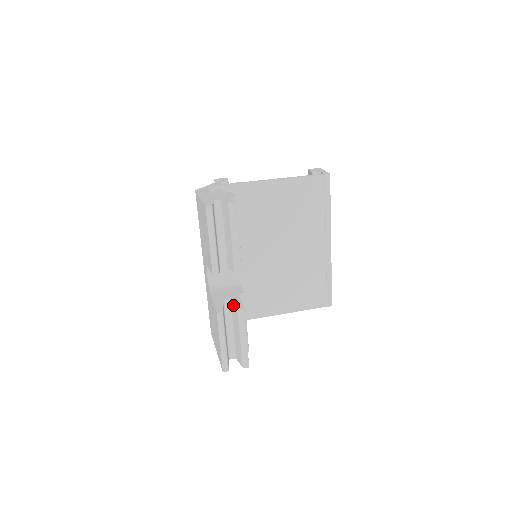
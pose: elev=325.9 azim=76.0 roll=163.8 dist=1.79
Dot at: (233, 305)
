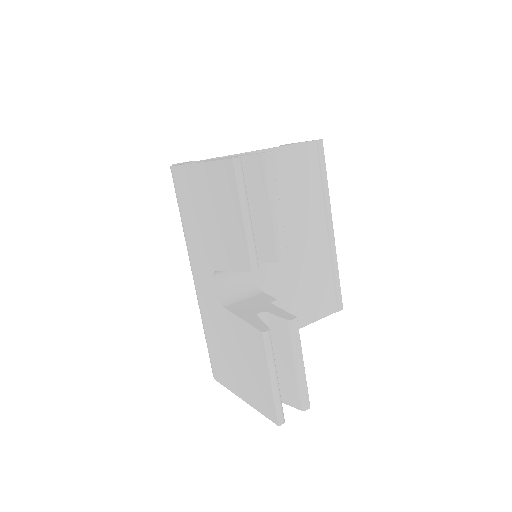
Dot at: (274, 318)
